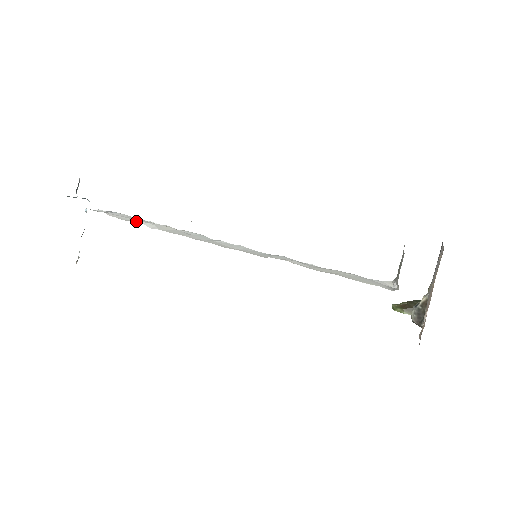
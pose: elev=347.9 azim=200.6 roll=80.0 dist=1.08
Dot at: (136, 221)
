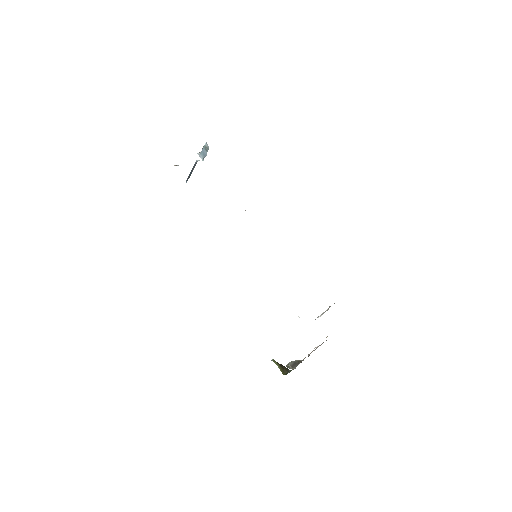
Dot at: occluded
